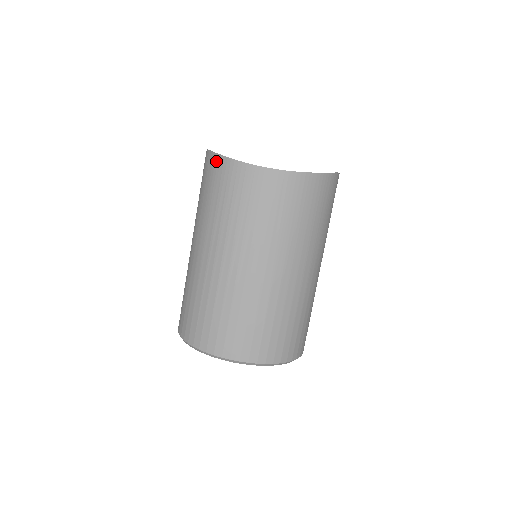
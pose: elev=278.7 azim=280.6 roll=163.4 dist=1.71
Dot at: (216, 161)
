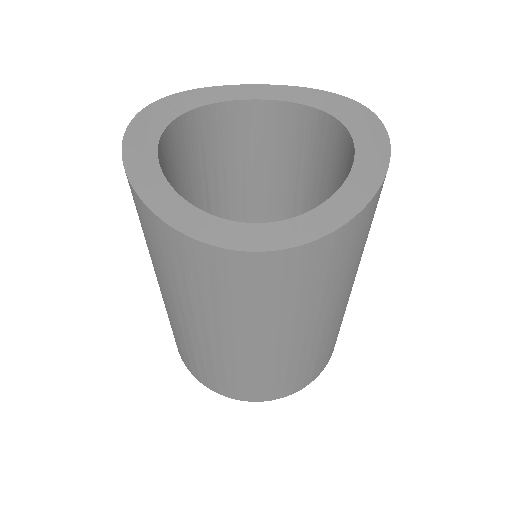
Dot at: (148, 216)
